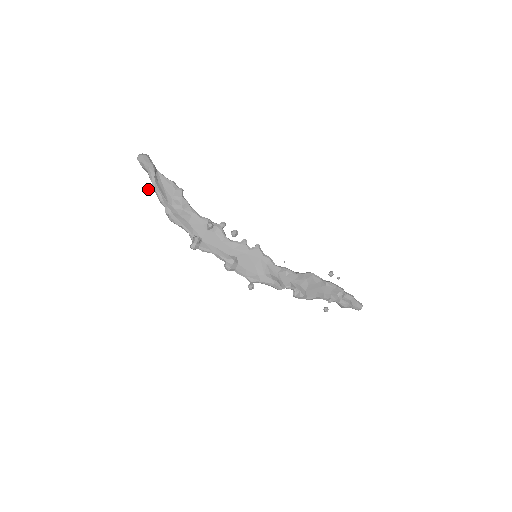
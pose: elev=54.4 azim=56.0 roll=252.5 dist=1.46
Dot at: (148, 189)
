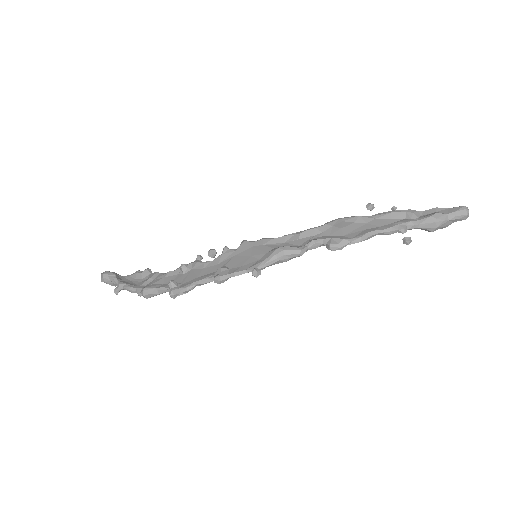
Dot at: (114, 291)
